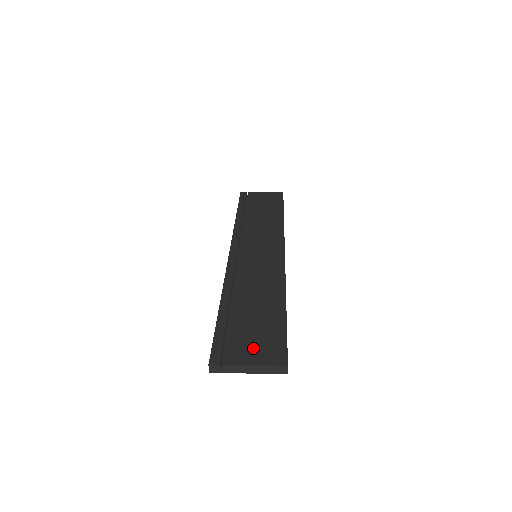
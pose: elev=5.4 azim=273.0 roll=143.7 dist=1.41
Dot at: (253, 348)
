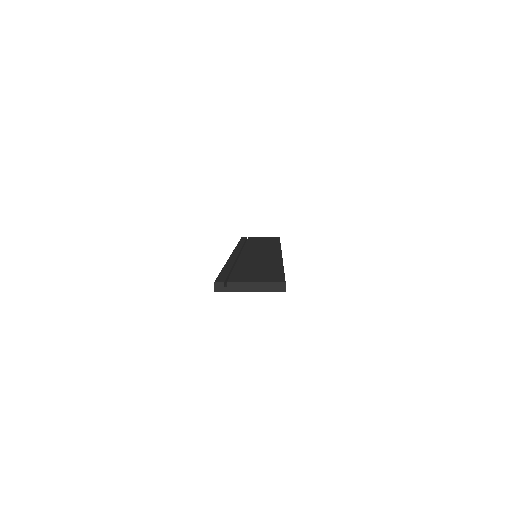
Dot at: (254, 277)
